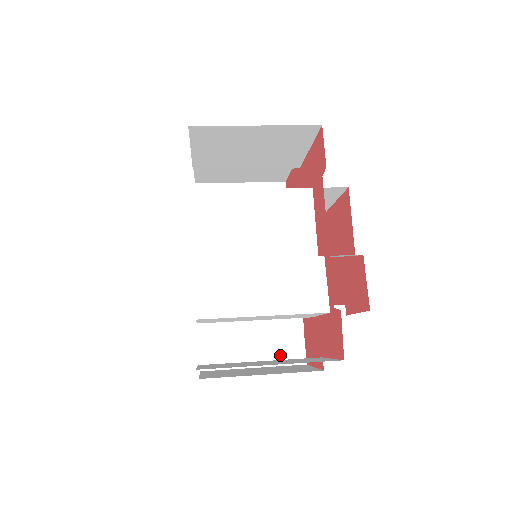
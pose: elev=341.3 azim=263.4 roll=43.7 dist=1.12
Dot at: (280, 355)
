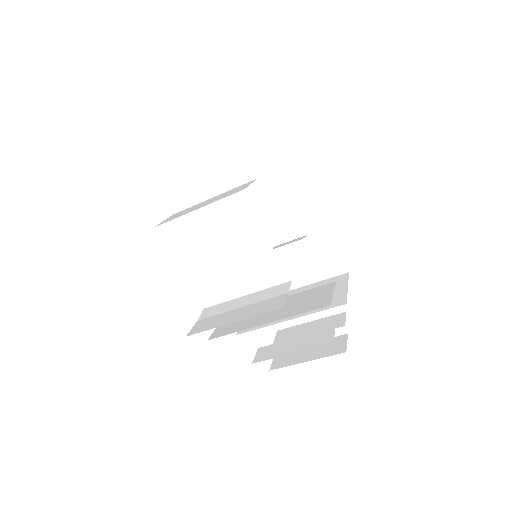
Dot at: (260, 310)
